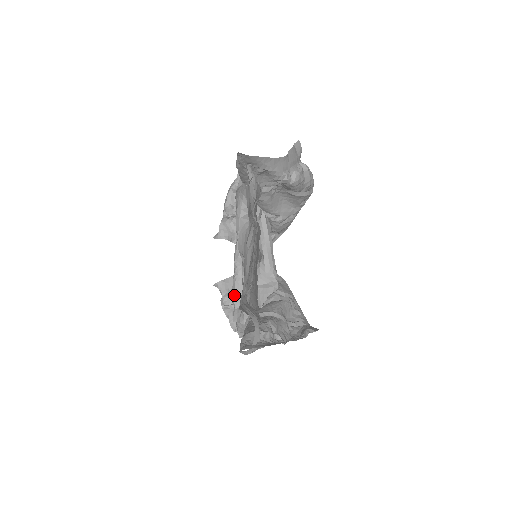
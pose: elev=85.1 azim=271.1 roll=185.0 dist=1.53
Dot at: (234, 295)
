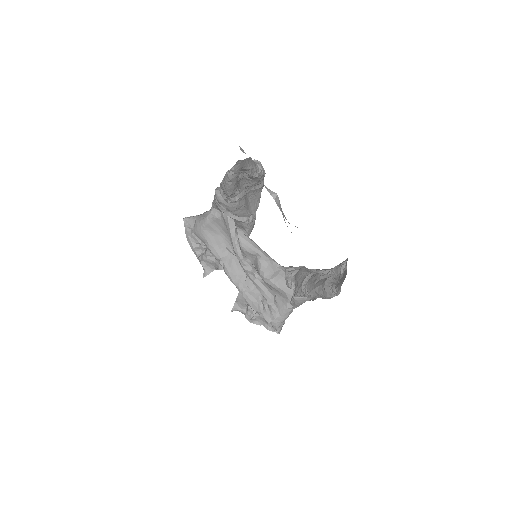
Dot at: (253, 304)
